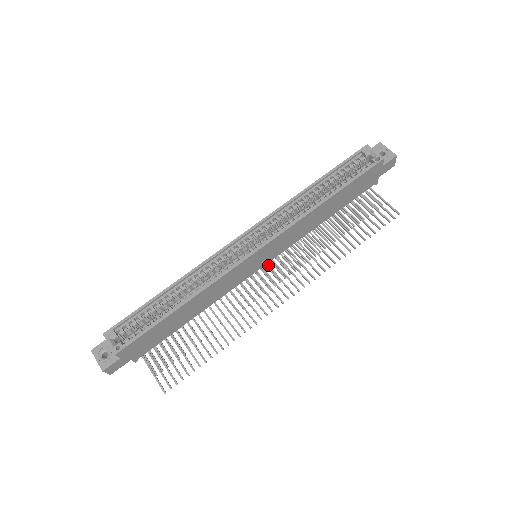
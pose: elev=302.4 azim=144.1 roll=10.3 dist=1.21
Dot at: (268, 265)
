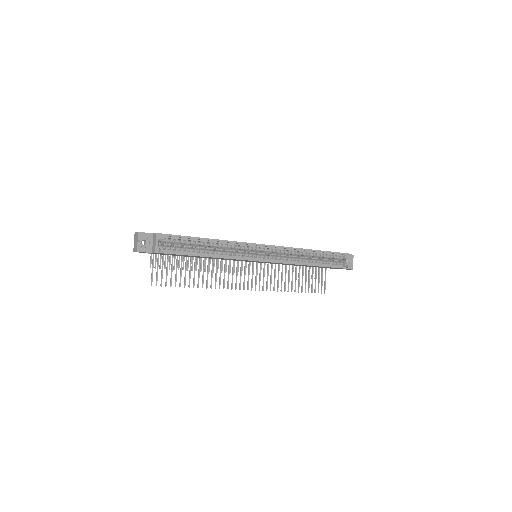
Dot at: occluded
